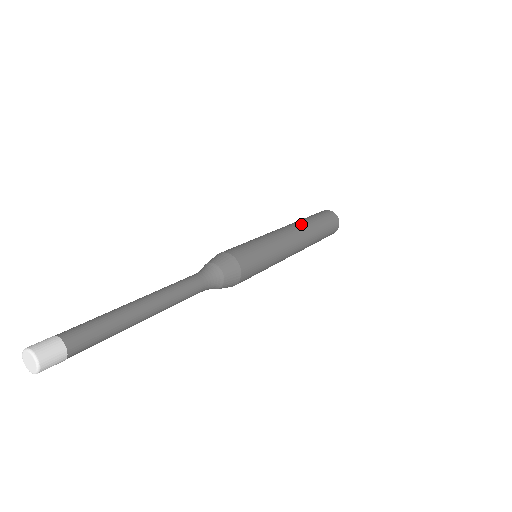
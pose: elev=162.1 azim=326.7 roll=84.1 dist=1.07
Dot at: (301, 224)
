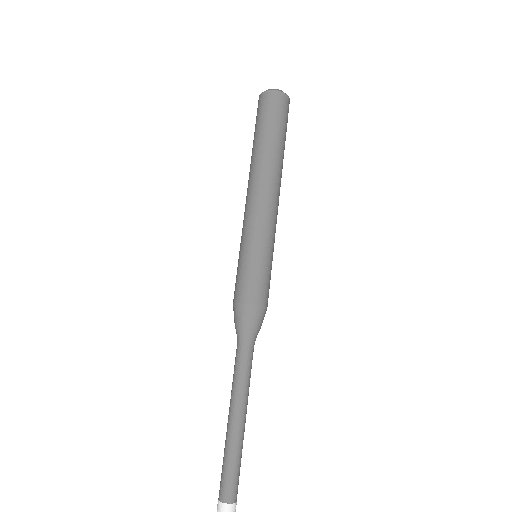
Dot at: (273, 169)
